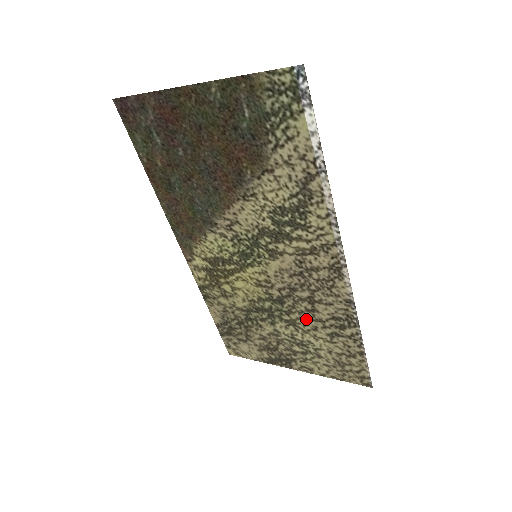
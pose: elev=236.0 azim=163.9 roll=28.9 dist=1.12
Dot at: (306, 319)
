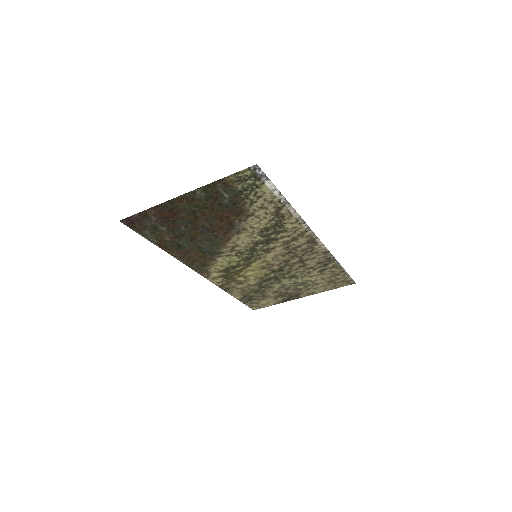
Dot at: (301, 271)
